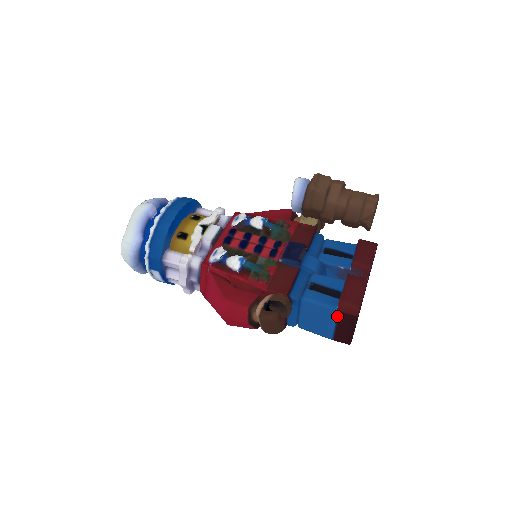
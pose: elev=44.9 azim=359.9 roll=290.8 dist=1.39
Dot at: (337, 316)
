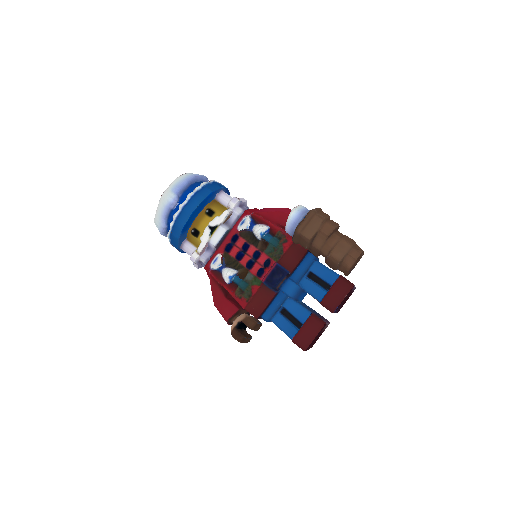
Dot at: occluded
